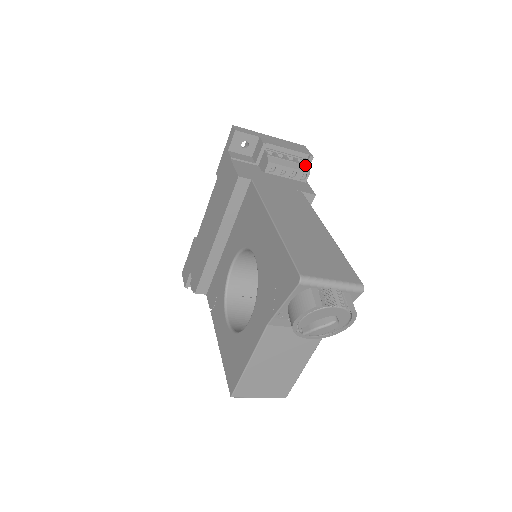
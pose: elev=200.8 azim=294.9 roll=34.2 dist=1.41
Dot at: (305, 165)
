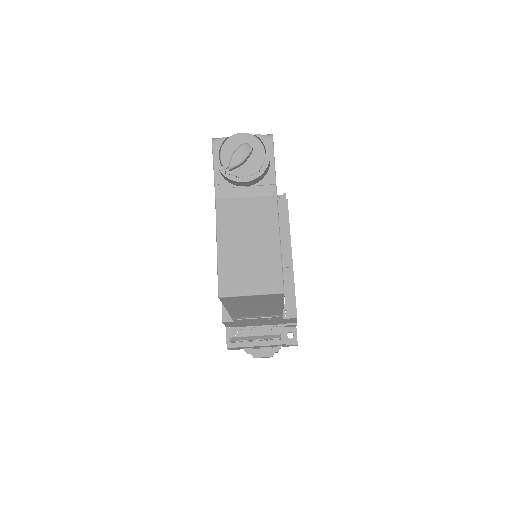
Dot at: occluded
